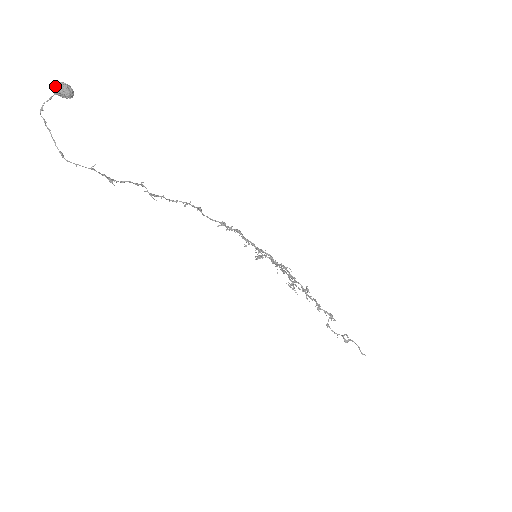
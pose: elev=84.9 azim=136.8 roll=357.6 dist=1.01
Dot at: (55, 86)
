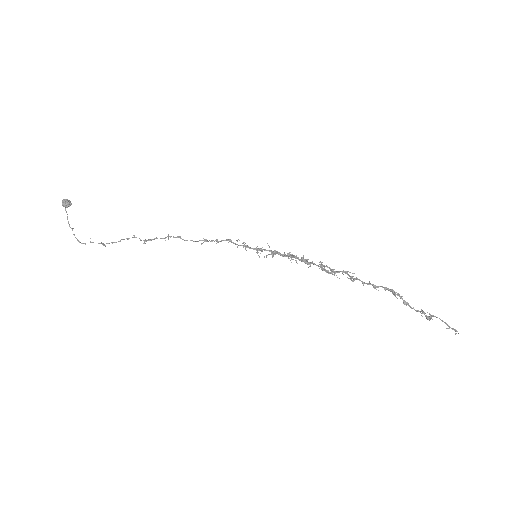
Dot at: (62, 203)
